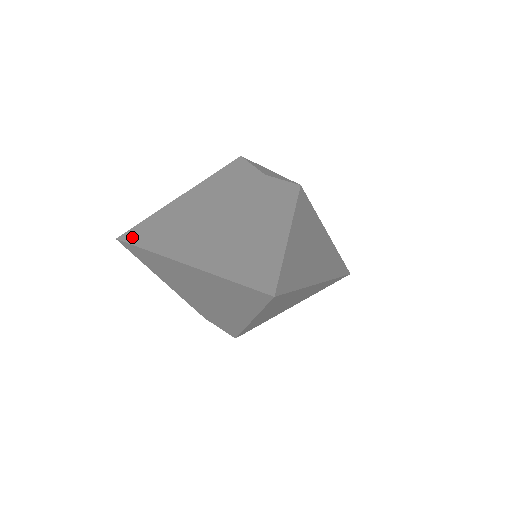
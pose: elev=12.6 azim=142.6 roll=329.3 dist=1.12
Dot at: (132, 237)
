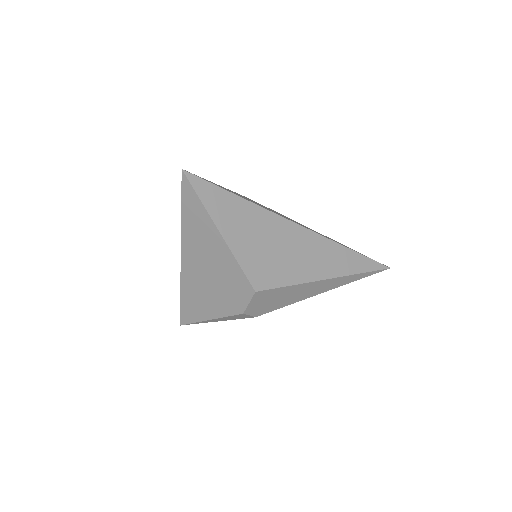
Dot at: occluded
